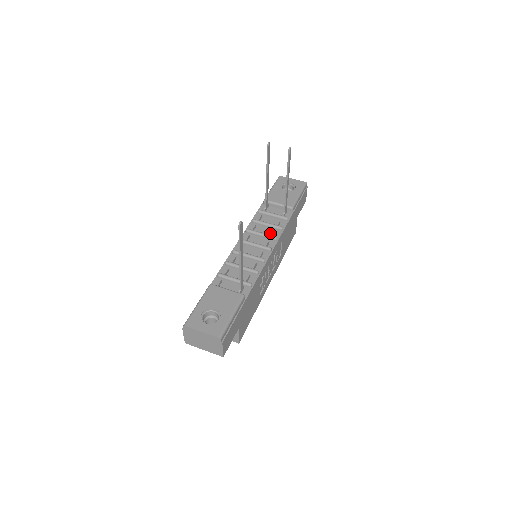
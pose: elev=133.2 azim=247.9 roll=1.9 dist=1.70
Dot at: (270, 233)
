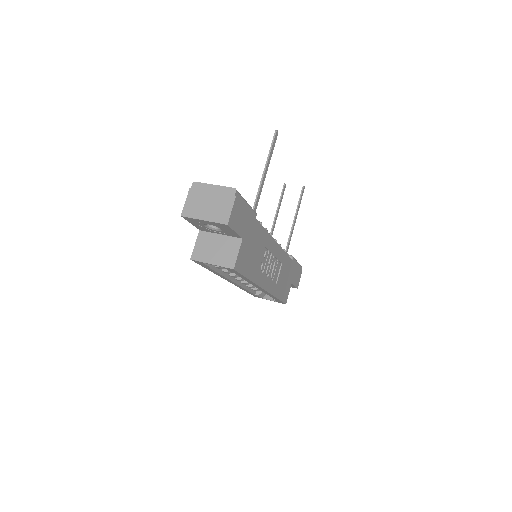
Dot at: occluded
